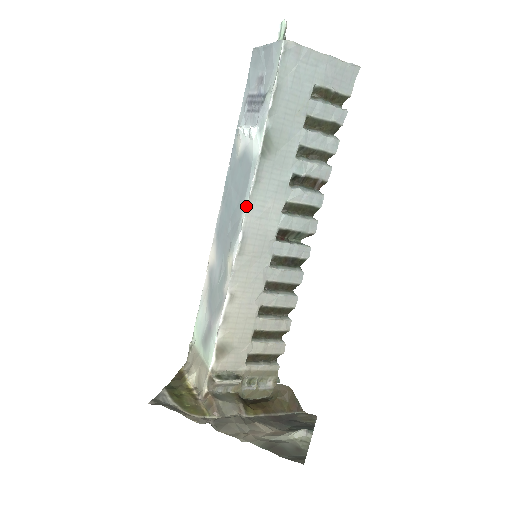
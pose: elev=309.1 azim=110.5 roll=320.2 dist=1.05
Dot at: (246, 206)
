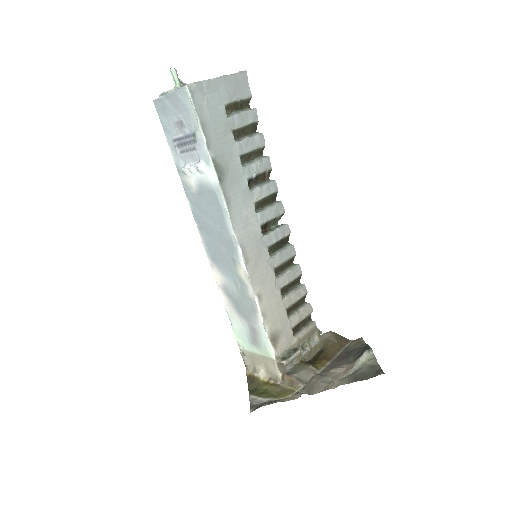
Dot at: (231, 225)
